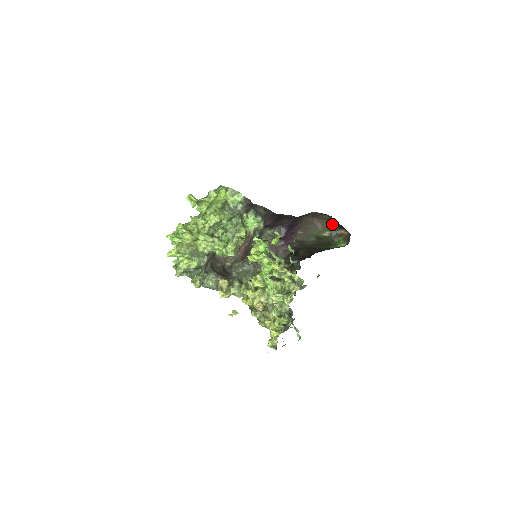
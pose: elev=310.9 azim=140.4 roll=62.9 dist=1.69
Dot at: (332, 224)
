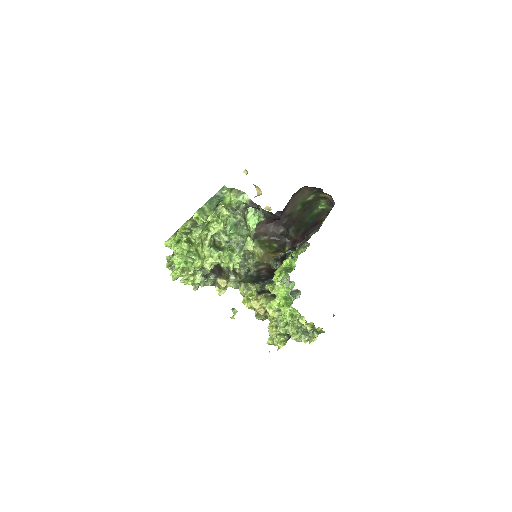
Dot at: (319, 190)
